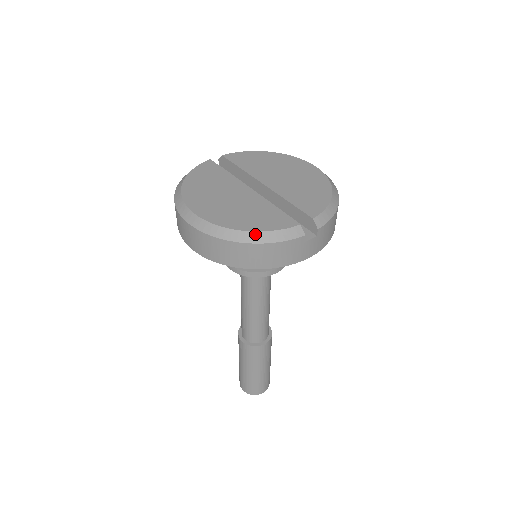
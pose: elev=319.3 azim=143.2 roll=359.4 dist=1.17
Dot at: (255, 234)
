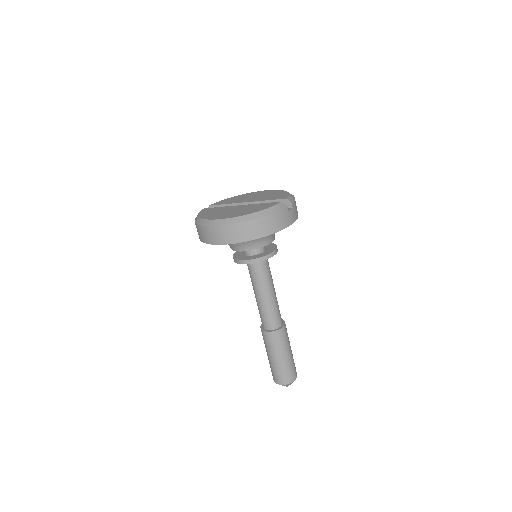
Dot at: (262, 212)
